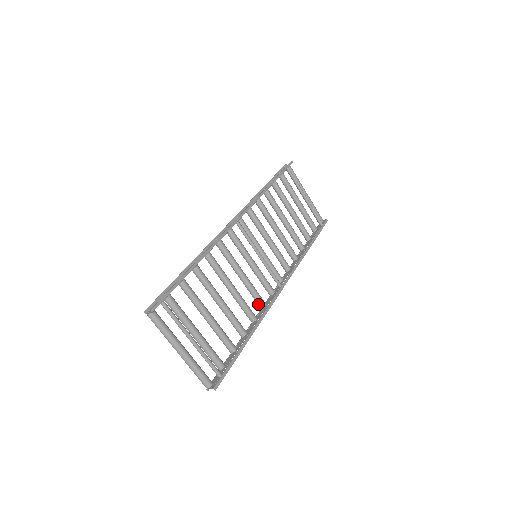
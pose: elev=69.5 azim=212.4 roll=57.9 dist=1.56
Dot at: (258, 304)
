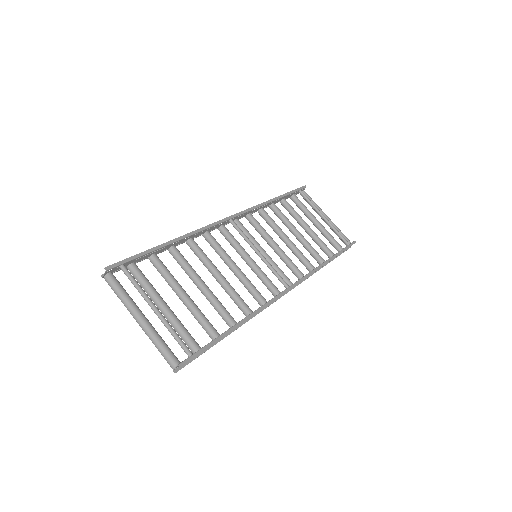
Dot at: (257, 301)
